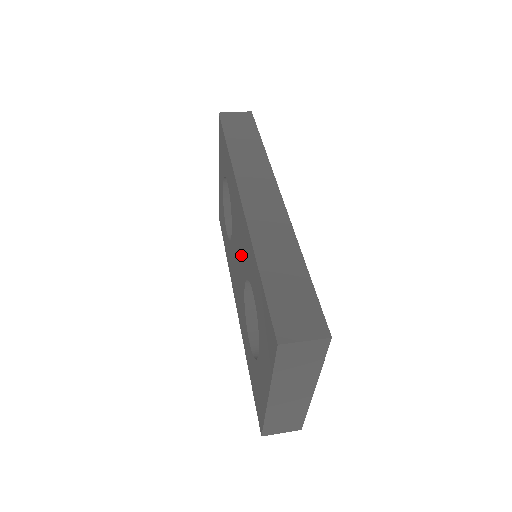
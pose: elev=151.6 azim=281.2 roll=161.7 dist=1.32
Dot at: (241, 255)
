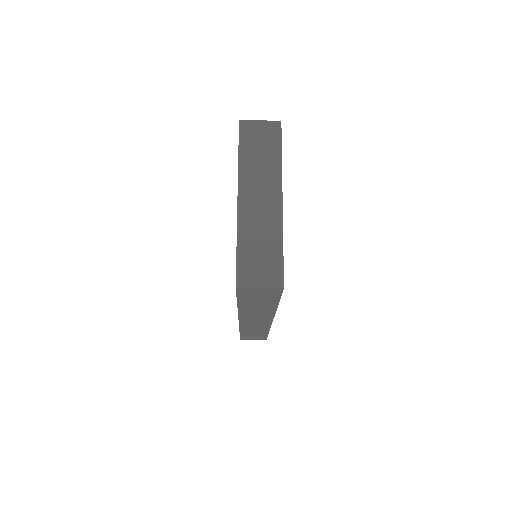
Dot at: occluded
